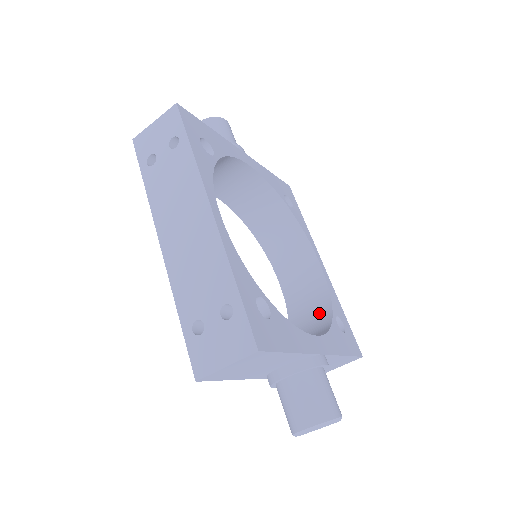
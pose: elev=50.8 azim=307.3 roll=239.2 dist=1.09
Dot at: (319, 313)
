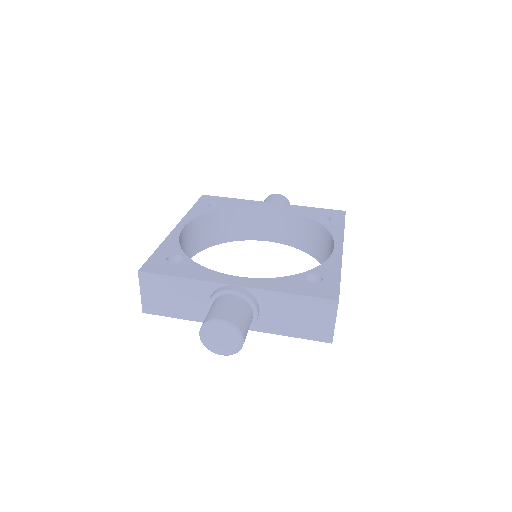
Dot at: occluded
